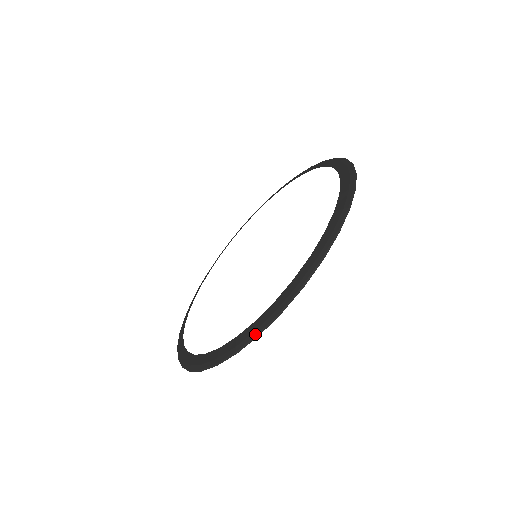
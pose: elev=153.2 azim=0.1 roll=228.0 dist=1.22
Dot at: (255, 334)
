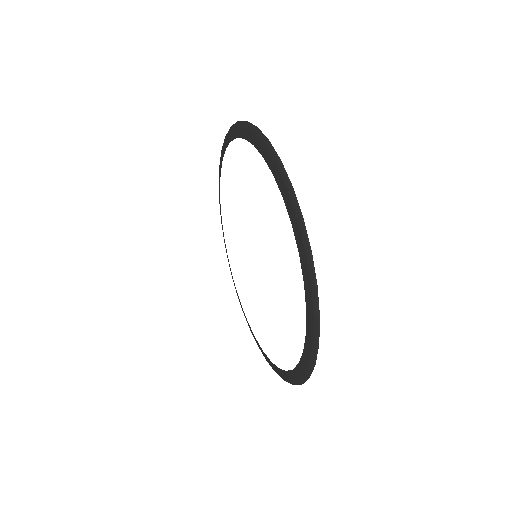
Dot at: (315, 345)
